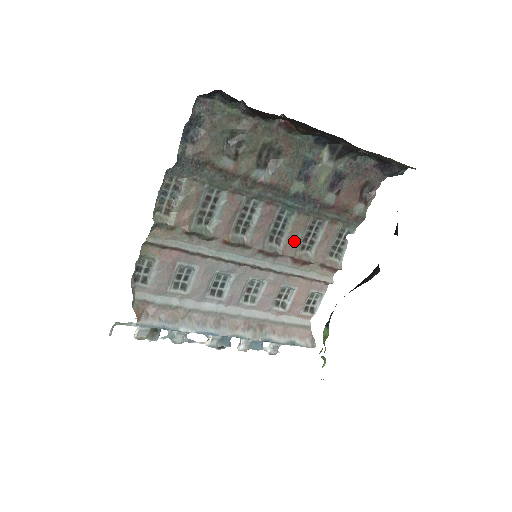
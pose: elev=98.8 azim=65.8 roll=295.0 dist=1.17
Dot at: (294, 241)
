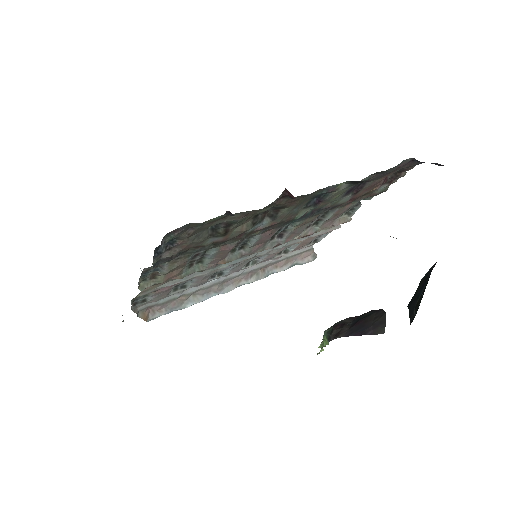
Dot at: (298, 231)
